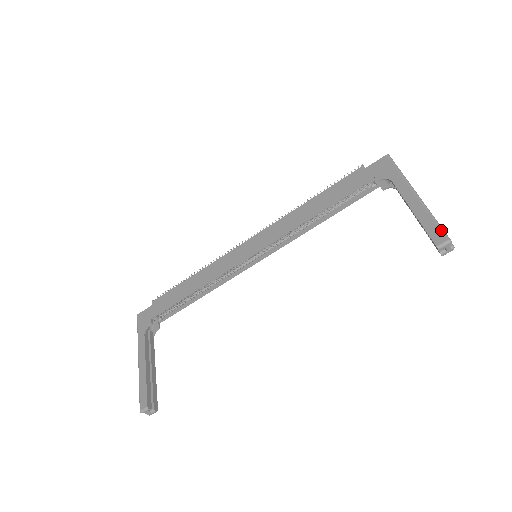
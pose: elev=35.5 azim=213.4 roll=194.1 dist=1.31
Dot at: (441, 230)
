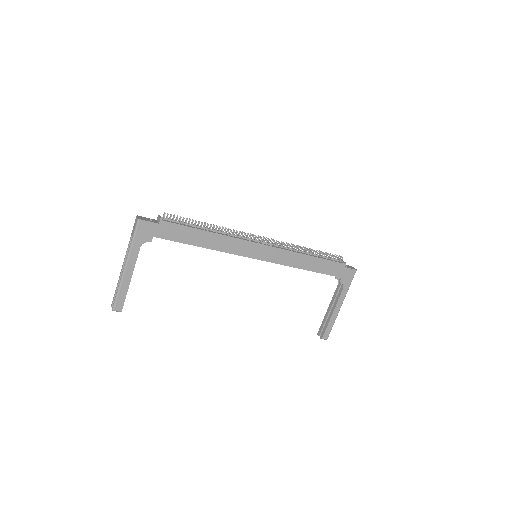
Dot at: occluded
